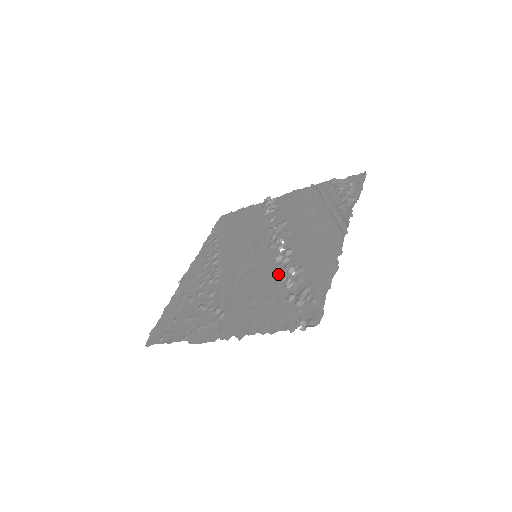
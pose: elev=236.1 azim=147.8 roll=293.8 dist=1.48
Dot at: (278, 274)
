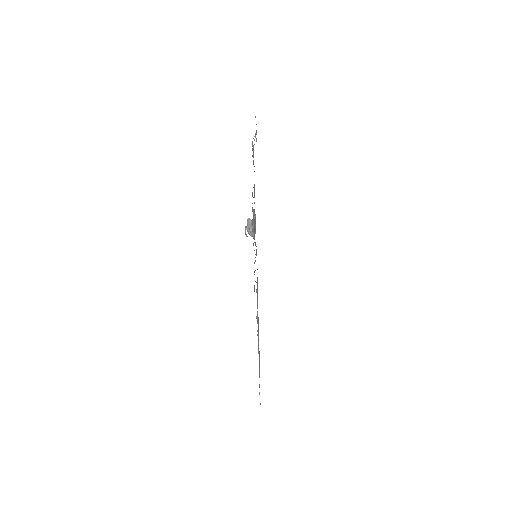
Dot at: occluded
